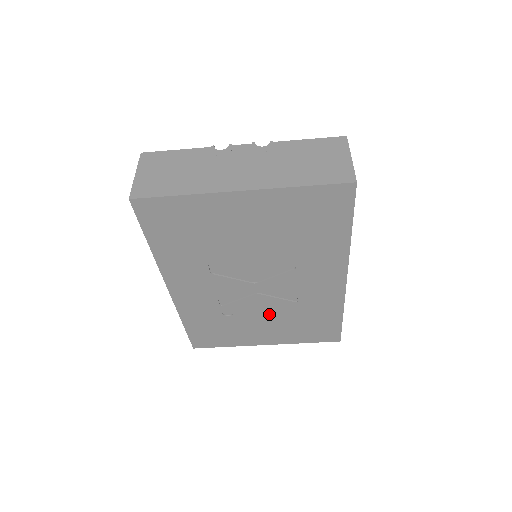
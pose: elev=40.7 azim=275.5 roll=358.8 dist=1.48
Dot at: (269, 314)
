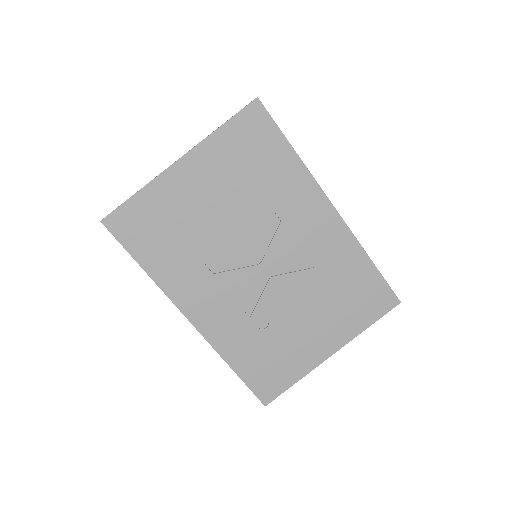
Dot at: (302, 301)
